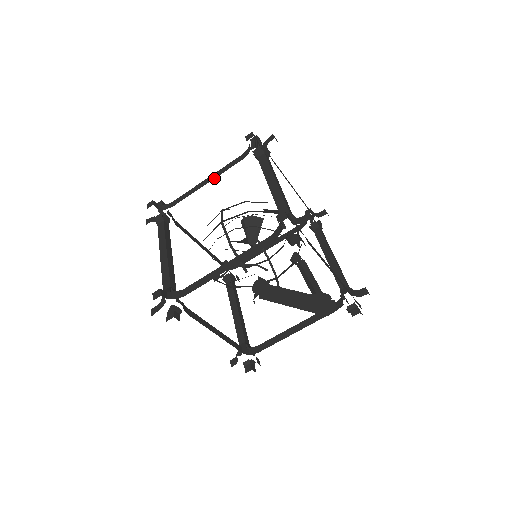
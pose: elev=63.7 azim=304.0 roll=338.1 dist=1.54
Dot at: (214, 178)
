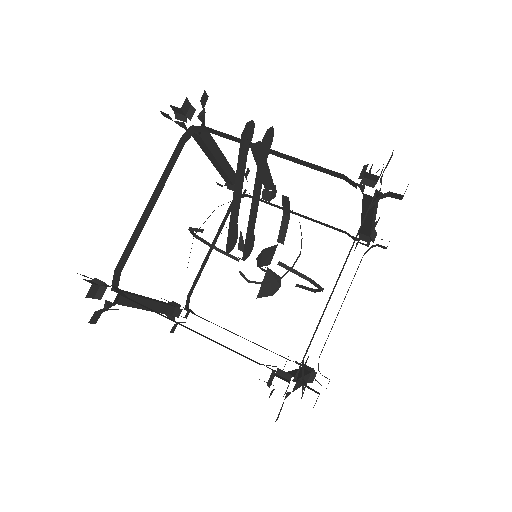
Dot at: occluded
